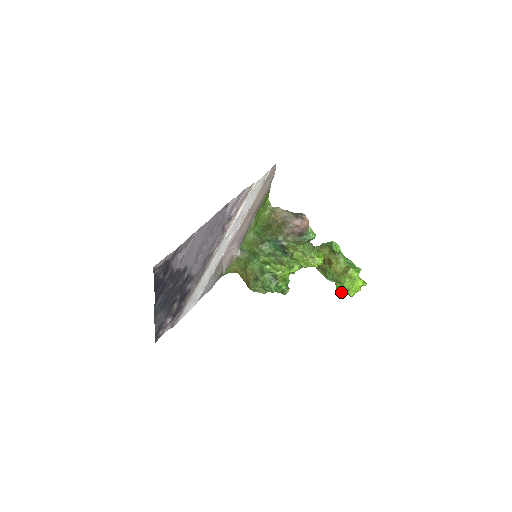
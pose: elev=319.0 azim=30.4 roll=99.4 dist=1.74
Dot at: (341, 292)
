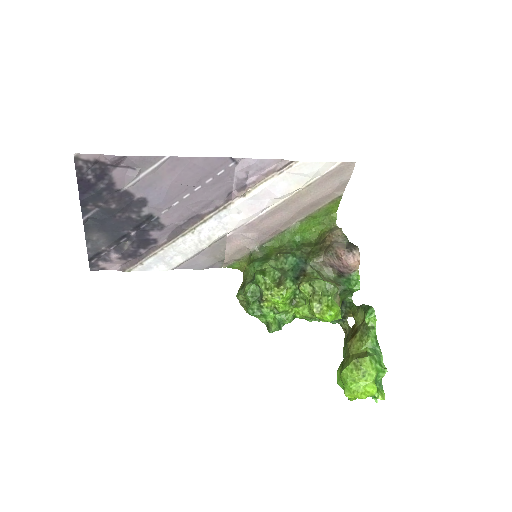
Dot at: (338, 381)
